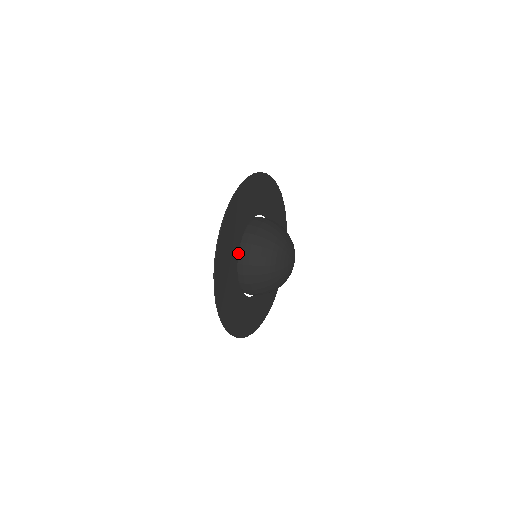
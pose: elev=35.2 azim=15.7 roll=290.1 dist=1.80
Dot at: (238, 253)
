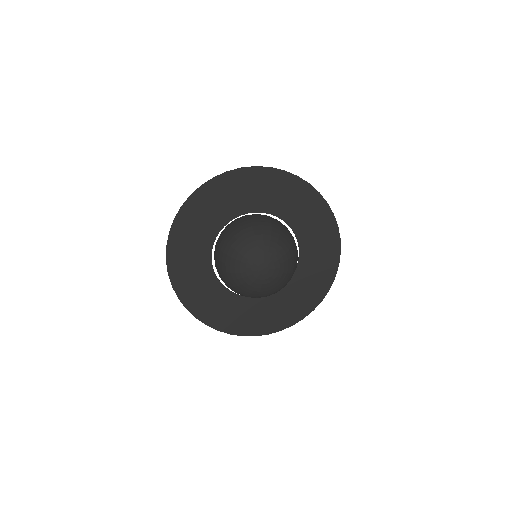
Dot at: (220, 235)
